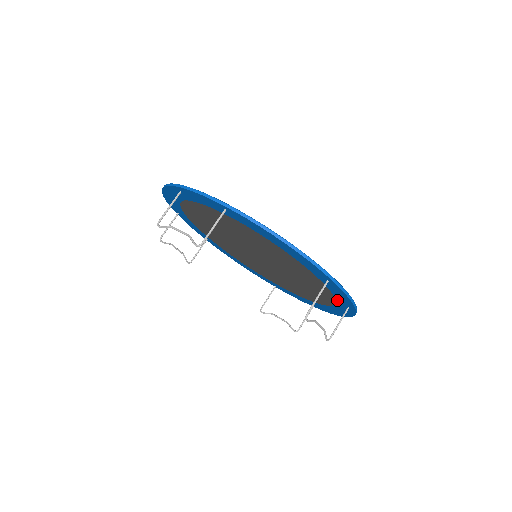
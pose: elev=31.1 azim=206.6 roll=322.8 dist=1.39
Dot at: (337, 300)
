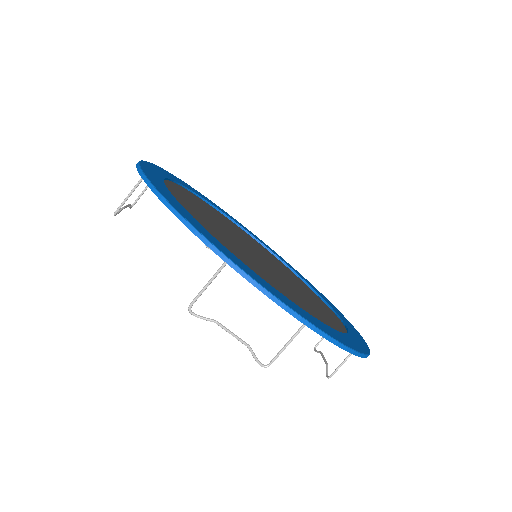
Dot at: occluded
